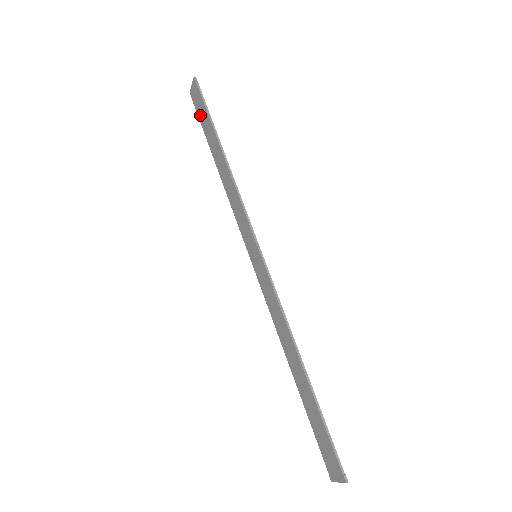
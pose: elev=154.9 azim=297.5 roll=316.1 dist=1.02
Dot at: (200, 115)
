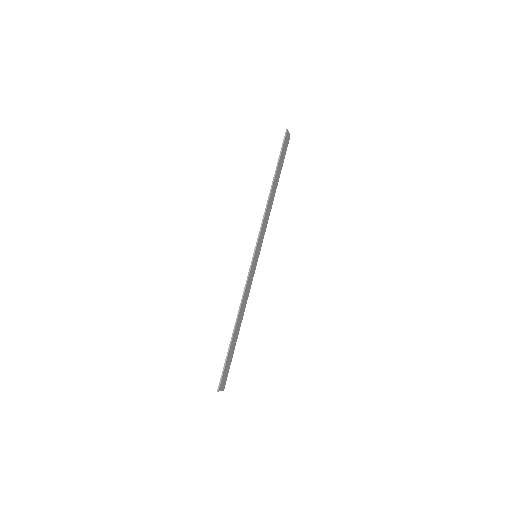
Dot at: (283, 154)
